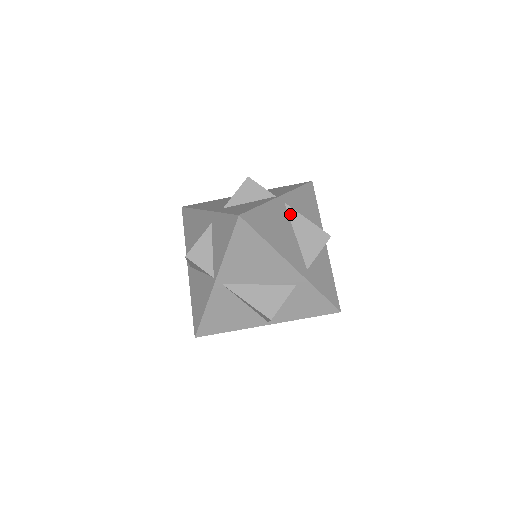
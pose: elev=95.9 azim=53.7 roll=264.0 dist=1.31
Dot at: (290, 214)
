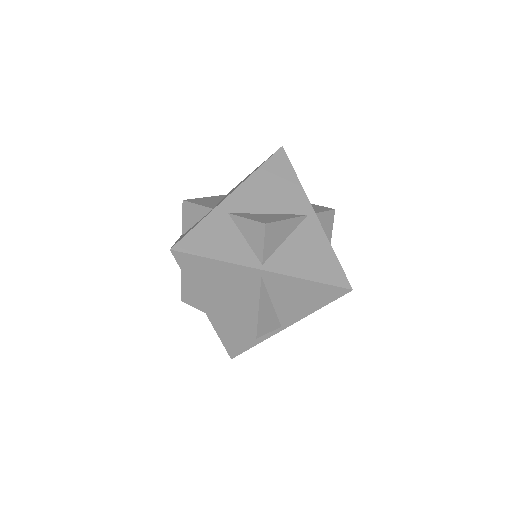
Dot at: (255, 287)
